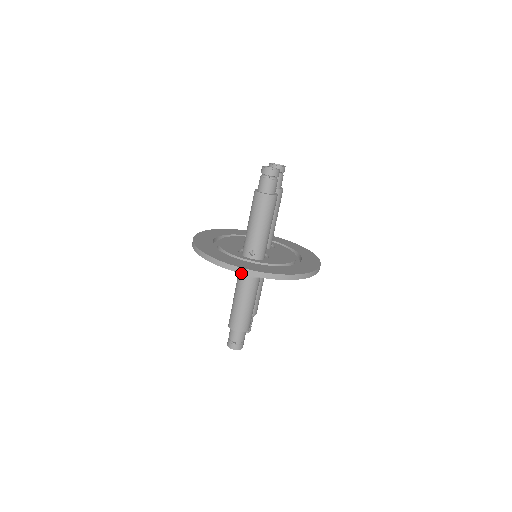
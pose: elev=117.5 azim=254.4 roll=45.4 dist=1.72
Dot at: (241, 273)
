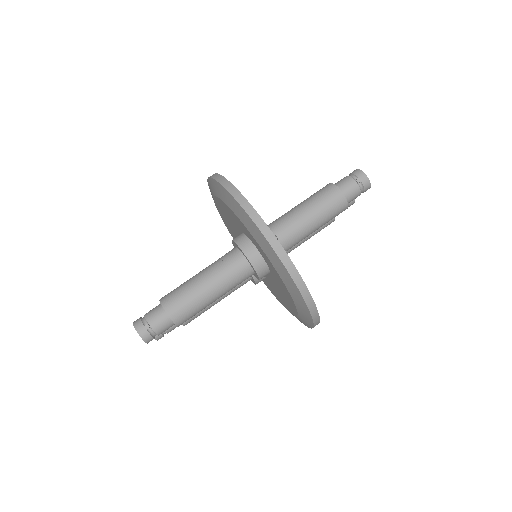
Dot at: (265, 235)
